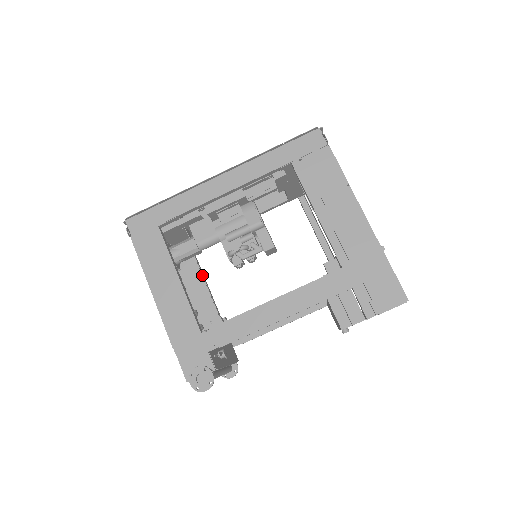
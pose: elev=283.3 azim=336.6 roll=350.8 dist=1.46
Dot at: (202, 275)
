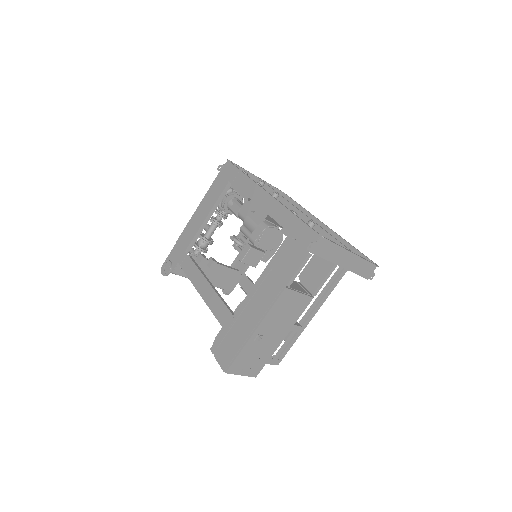
Dot at: occluded
